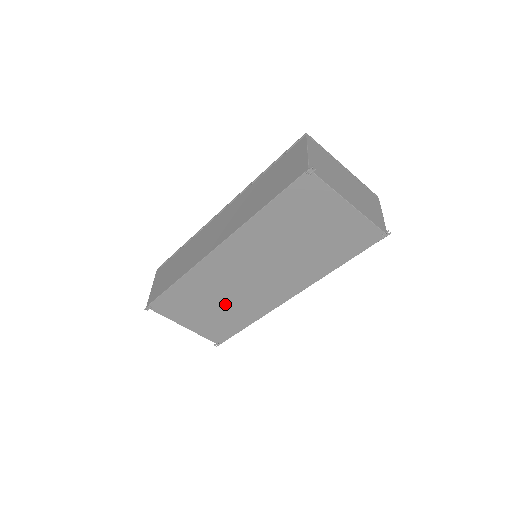
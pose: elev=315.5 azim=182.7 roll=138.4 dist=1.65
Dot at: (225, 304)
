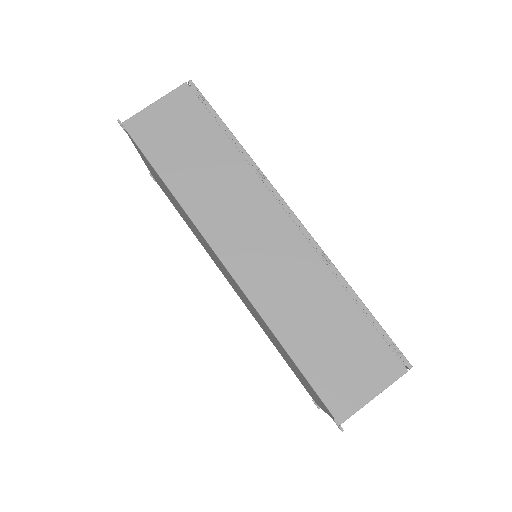
Dot at: occluded
